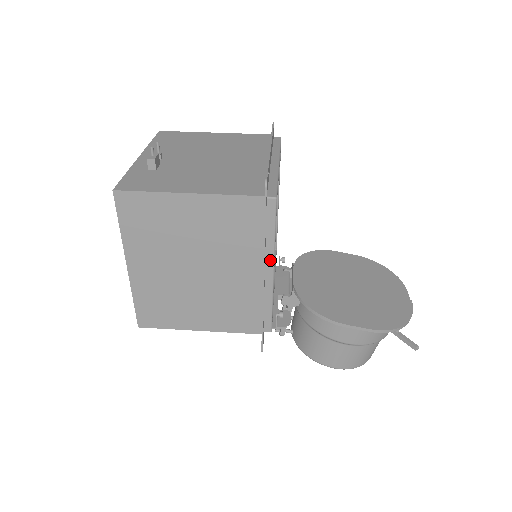
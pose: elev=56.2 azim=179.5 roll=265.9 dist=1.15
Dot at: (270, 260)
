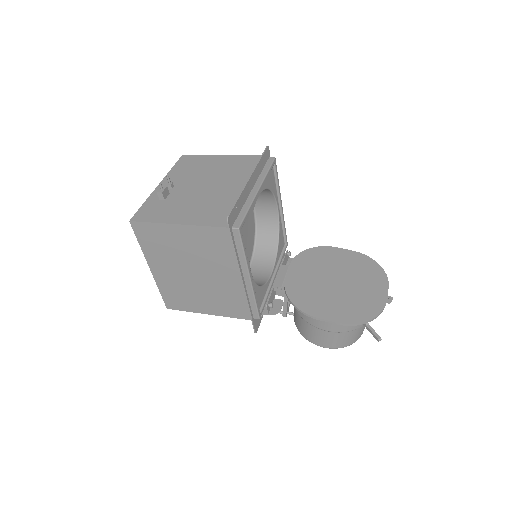
Dot at: (245, 270)
